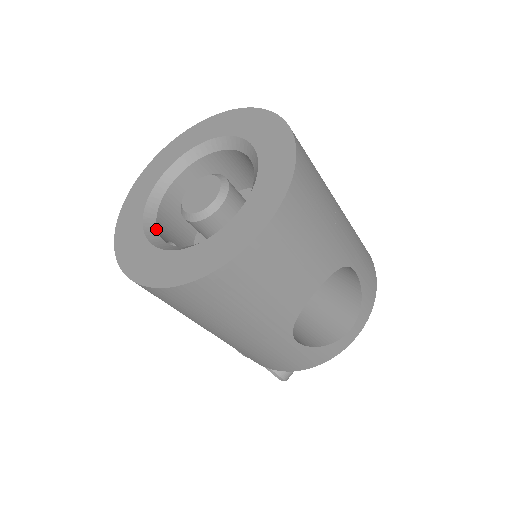
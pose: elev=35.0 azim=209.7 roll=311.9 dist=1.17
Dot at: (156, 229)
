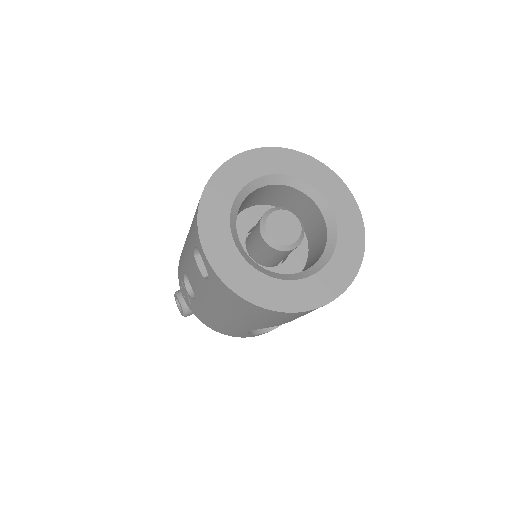
Dot at: occluded
